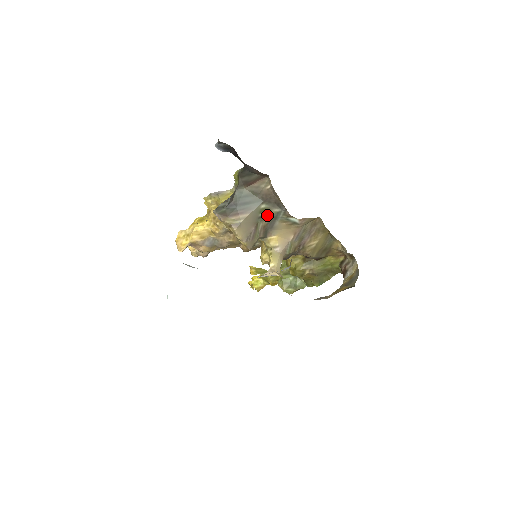
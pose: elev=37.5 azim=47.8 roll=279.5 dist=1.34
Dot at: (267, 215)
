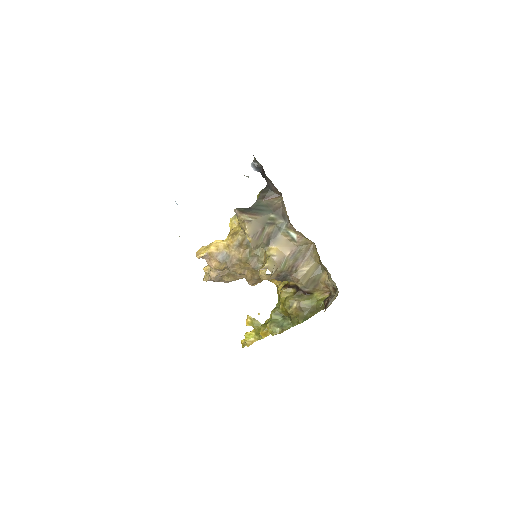
Dot at: (273, 224)
